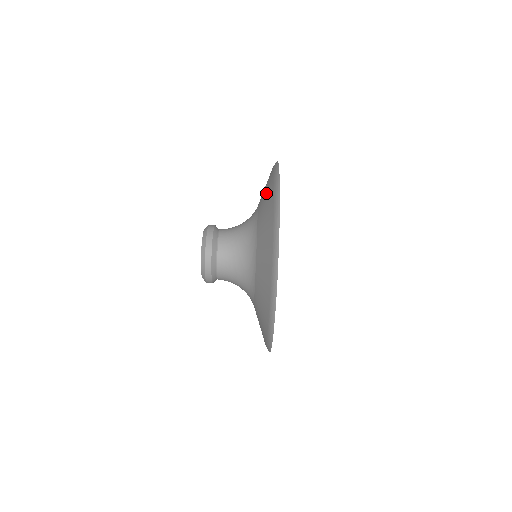
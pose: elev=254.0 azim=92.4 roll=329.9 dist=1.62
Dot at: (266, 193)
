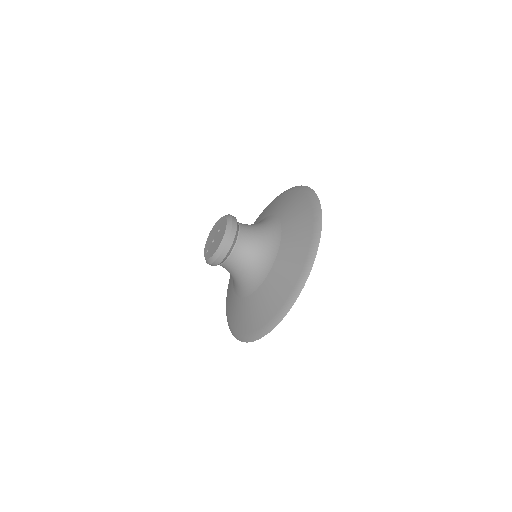
Dot at: (297, 244)
